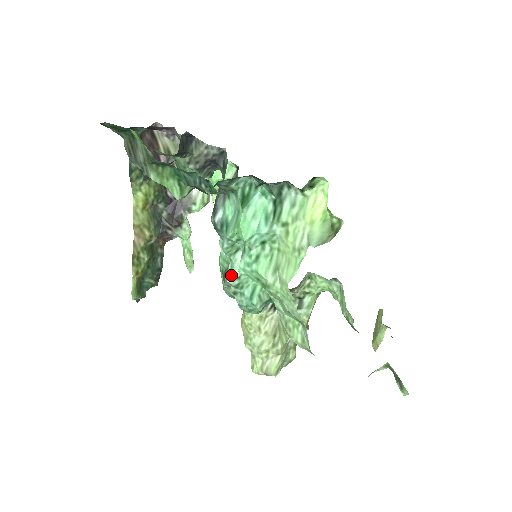
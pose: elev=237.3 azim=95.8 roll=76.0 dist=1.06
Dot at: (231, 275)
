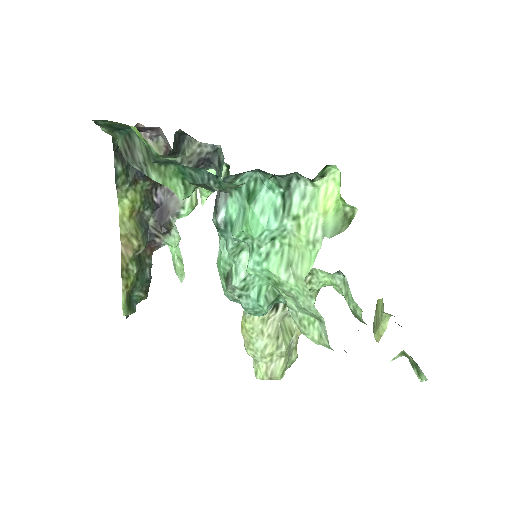
Dot at: (236, 277)
